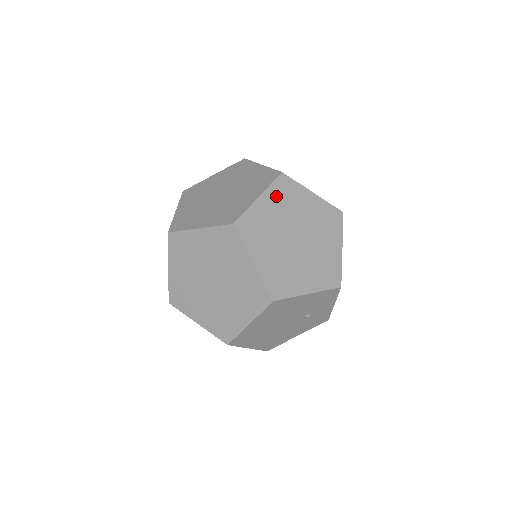
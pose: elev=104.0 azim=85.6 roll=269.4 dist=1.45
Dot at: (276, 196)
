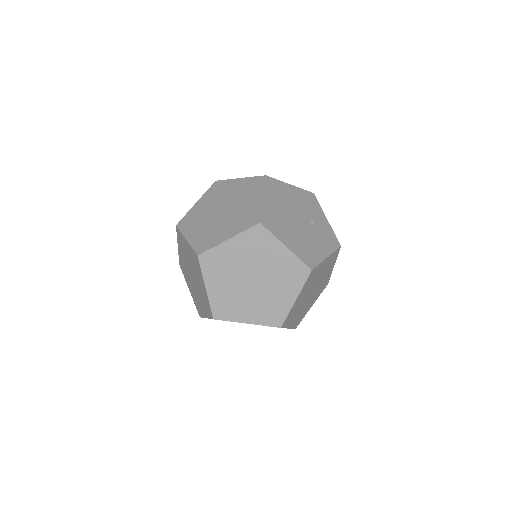
Dot at: occluded
